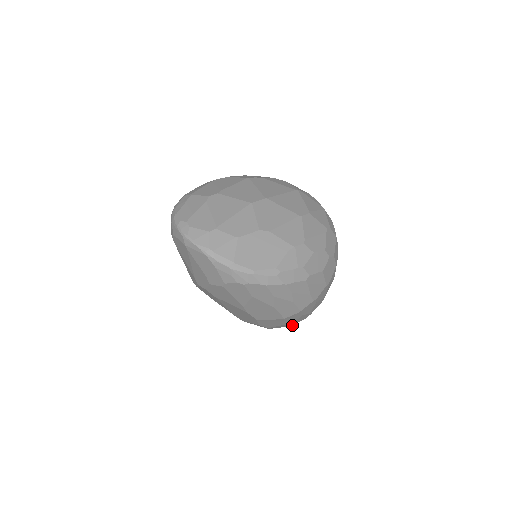
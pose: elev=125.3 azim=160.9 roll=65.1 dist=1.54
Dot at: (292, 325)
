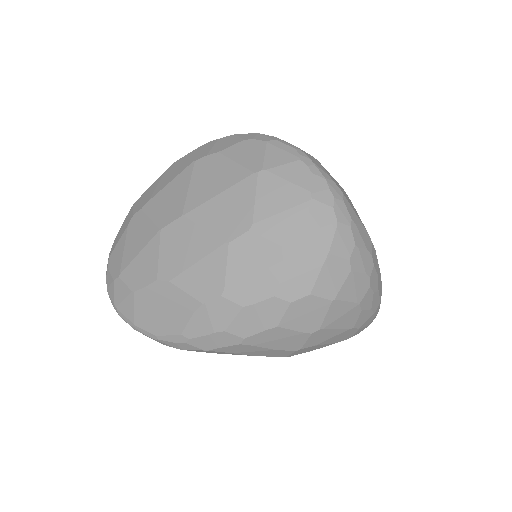
Dot at: occluded
